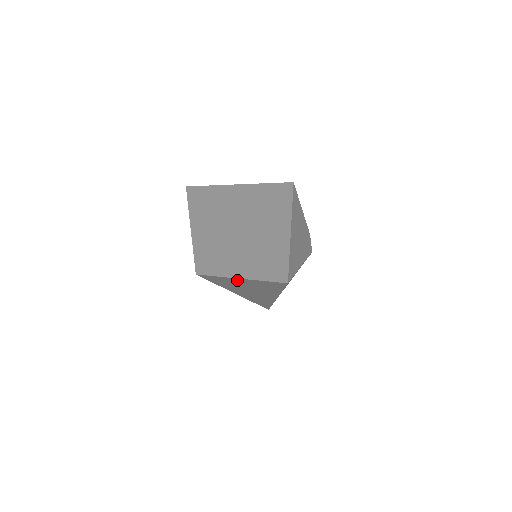
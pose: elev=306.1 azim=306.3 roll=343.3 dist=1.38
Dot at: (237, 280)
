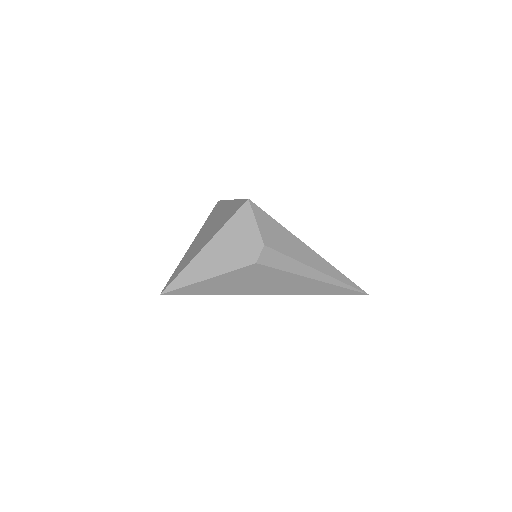
Dot at: occluded
